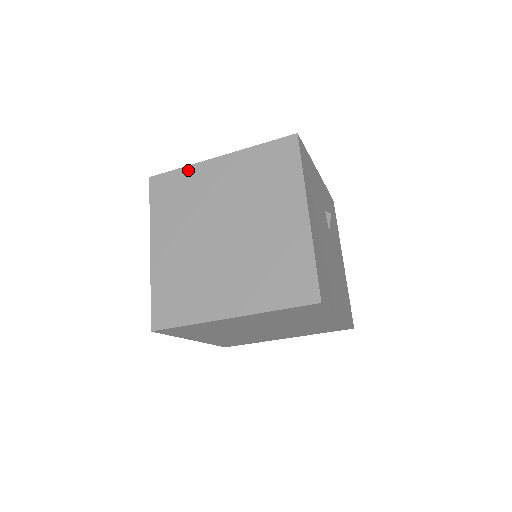
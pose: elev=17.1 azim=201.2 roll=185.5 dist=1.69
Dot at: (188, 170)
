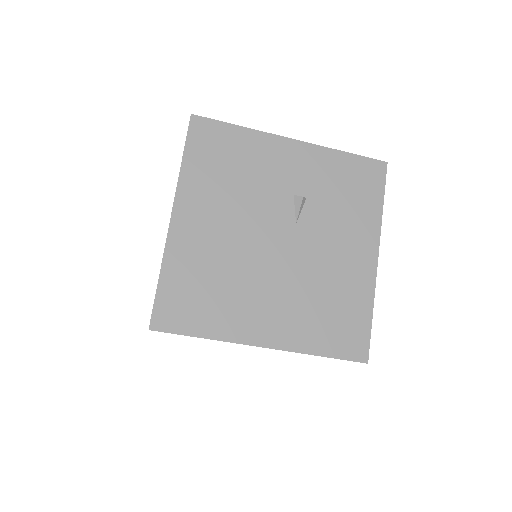
Dot at: occluded
